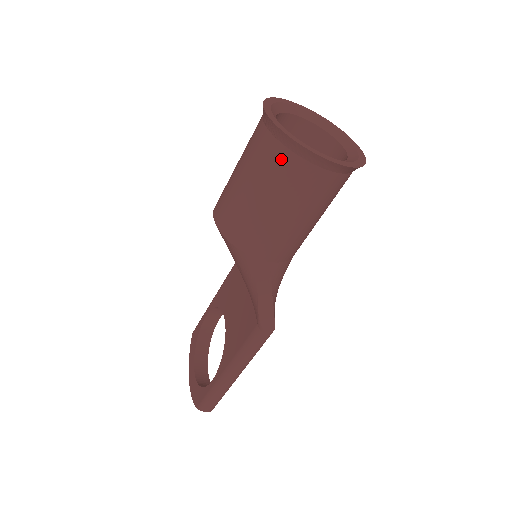
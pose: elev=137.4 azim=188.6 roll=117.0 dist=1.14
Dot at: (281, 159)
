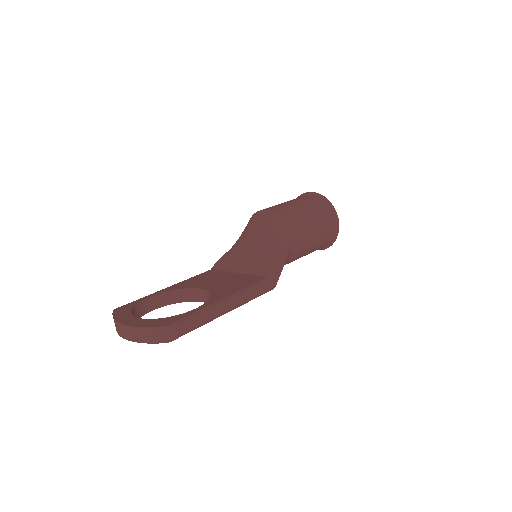
Dot at: (321, 206)
